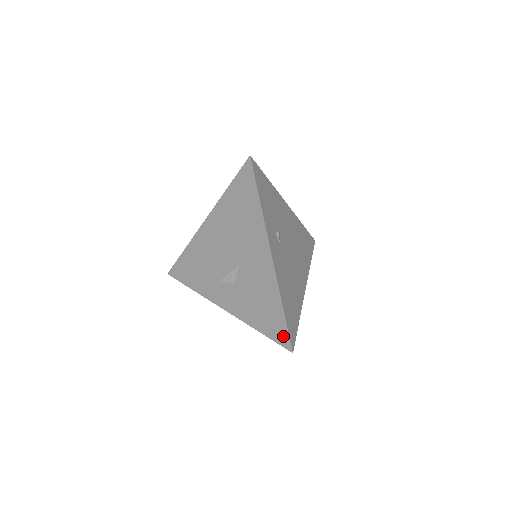
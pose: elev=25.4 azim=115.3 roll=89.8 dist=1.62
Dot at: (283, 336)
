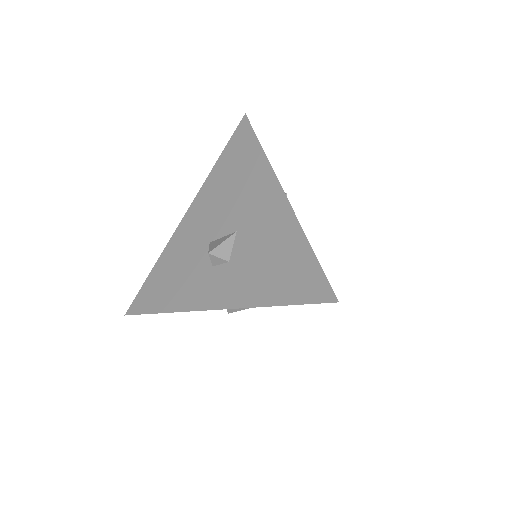
Dot at: (316, 285)
